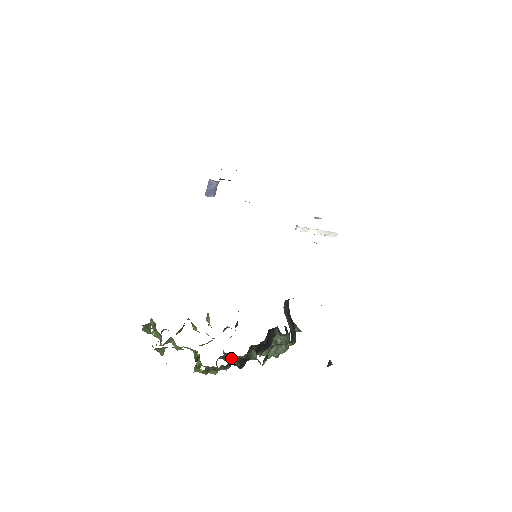
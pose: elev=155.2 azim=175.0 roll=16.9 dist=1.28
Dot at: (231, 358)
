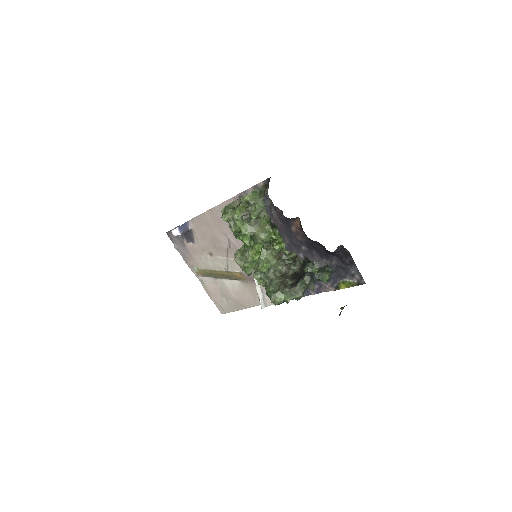
Dot at: (267, 275)
